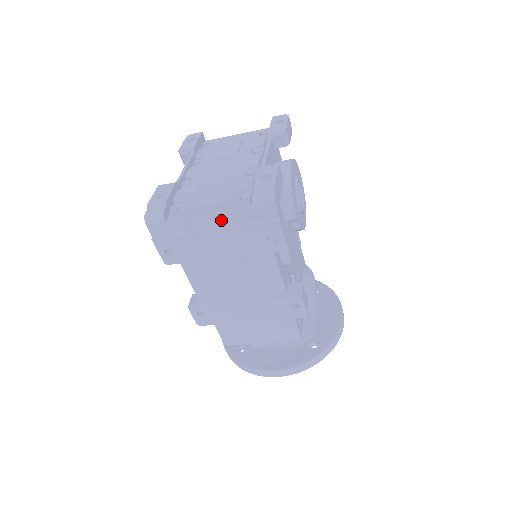
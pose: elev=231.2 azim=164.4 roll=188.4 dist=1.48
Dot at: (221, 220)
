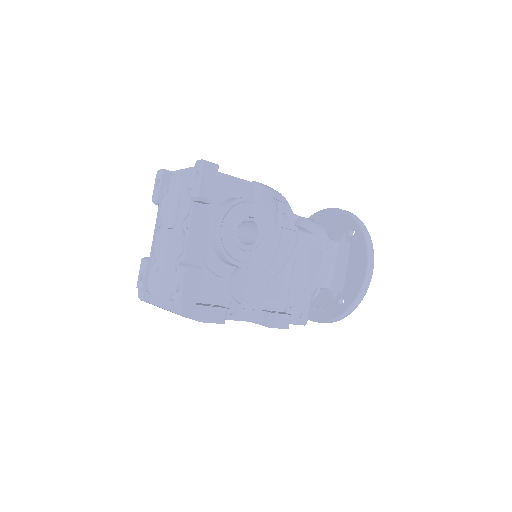
Dot at: occluded
